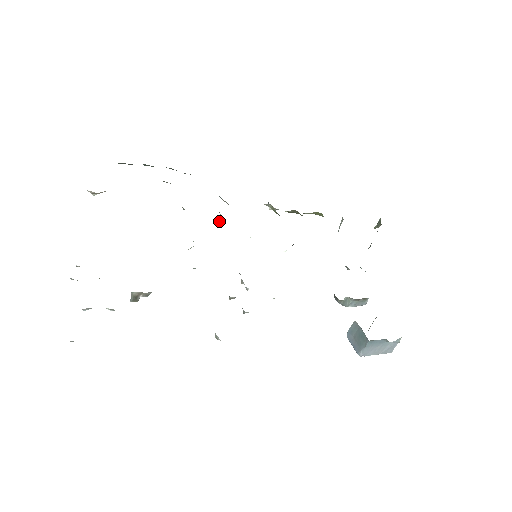
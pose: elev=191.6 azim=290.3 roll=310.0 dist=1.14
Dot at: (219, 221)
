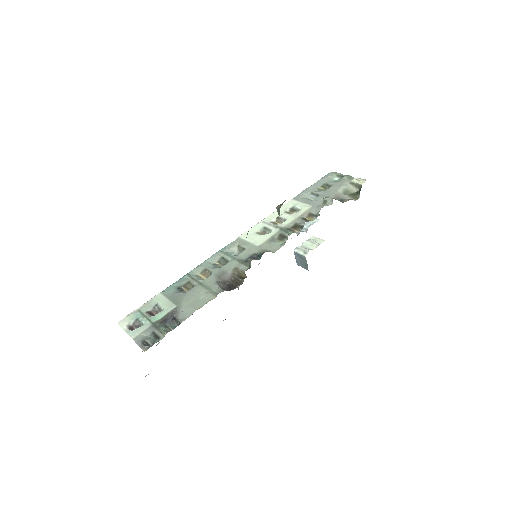
Dot at: (240, 270)
